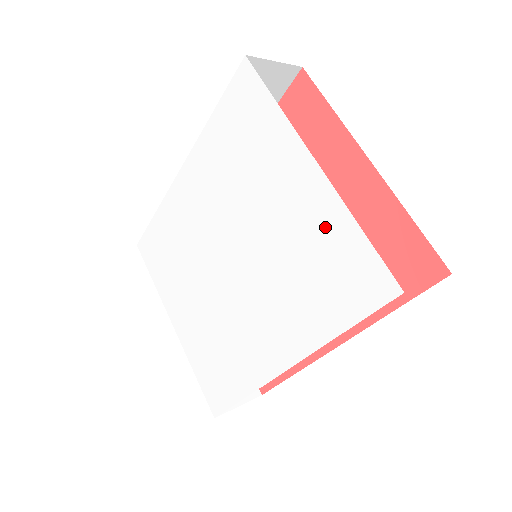
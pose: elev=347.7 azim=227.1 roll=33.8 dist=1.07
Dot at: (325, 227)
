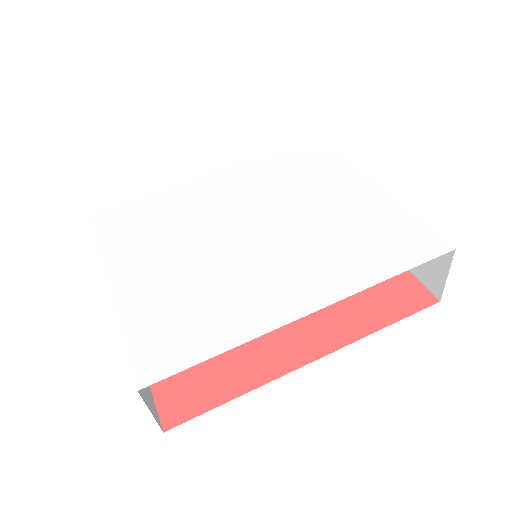
Dot at: (380, 213)
